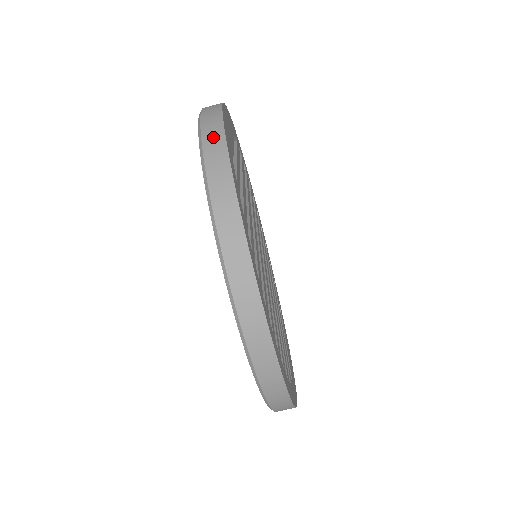
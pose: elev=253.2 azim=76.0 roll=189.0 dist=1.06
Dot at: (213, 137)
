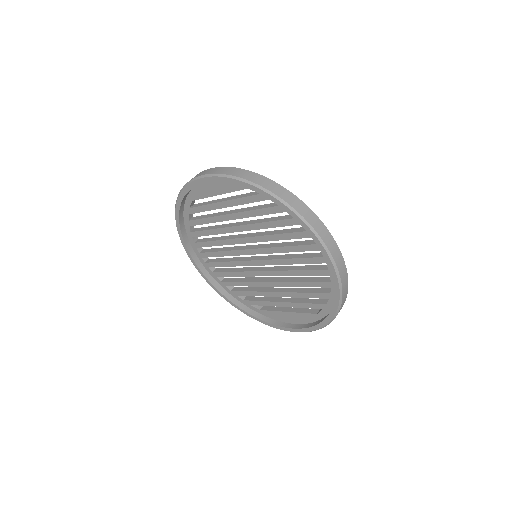
Dot at: (241, 173)
